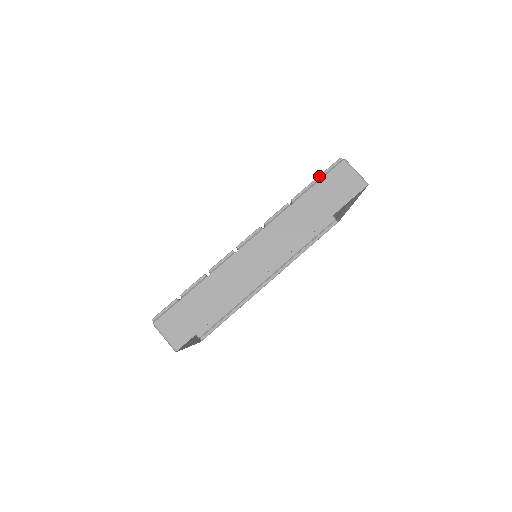
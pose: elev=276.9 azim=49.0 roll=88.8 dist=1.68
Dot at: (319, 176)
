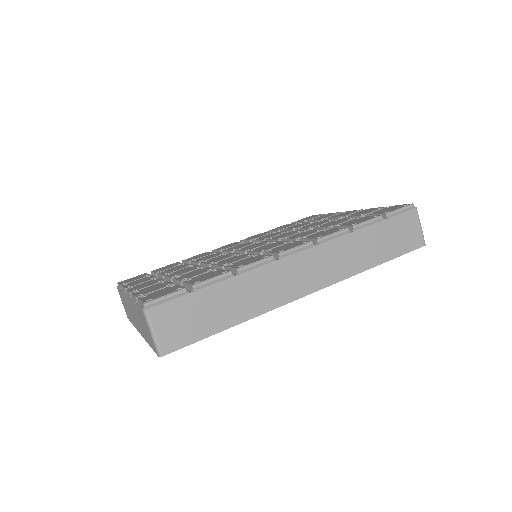
Dot at: (388, 213)
